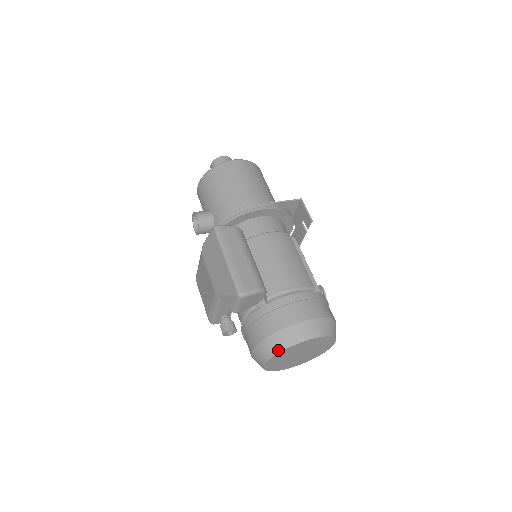
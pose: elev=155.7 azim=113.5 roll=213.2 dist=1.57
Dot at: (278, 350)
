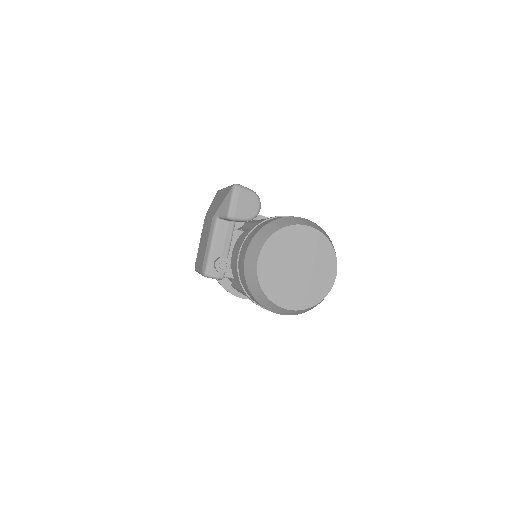
Dot at: (271, 233)
